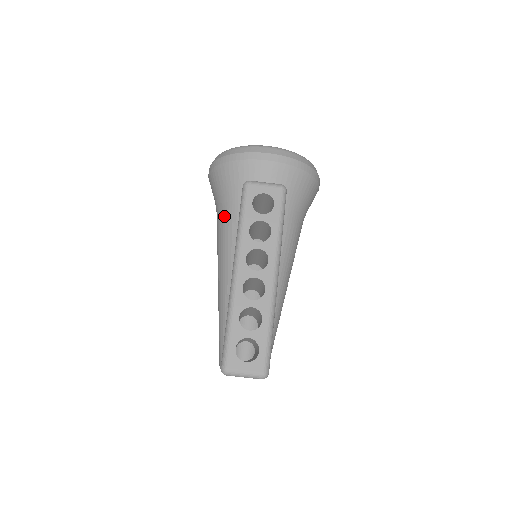
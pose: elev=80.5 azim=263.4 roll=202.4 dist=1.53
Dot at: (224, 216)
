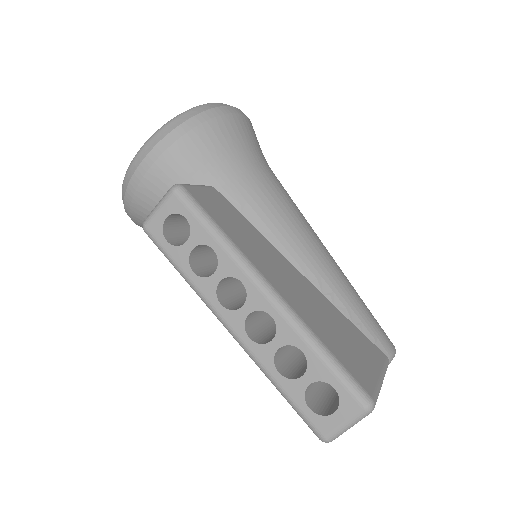
Dot at: occluded
